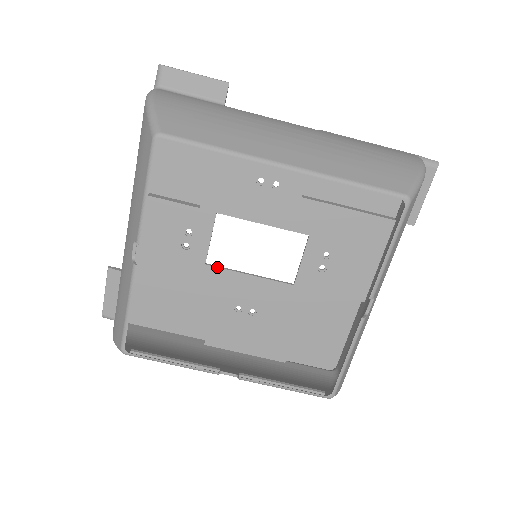
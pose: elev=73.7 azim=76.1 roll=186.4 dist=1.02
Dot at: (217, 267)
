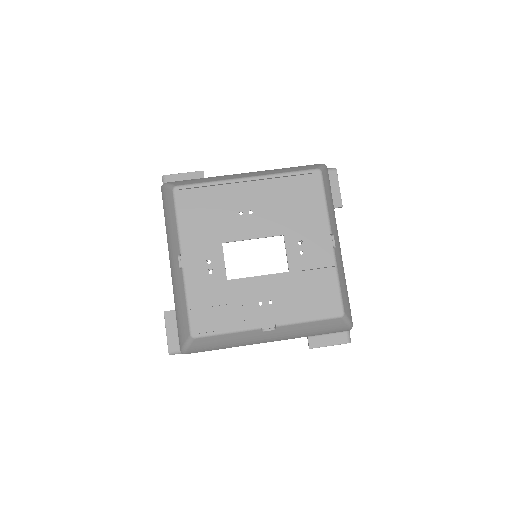
Dot at: (235, 279)
